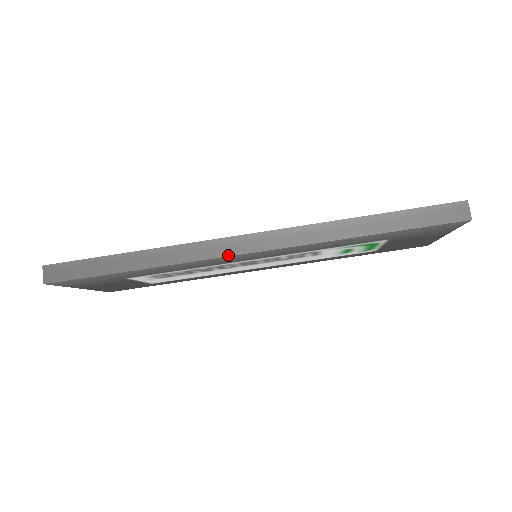
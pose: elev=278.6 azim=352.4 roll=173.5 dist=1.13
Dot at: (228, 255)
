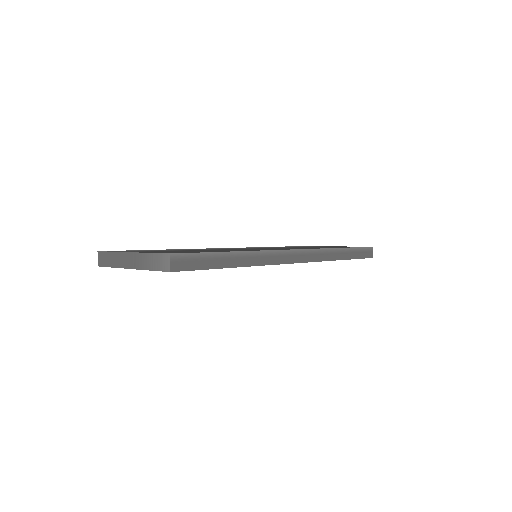
Dot at: (288, 263)
